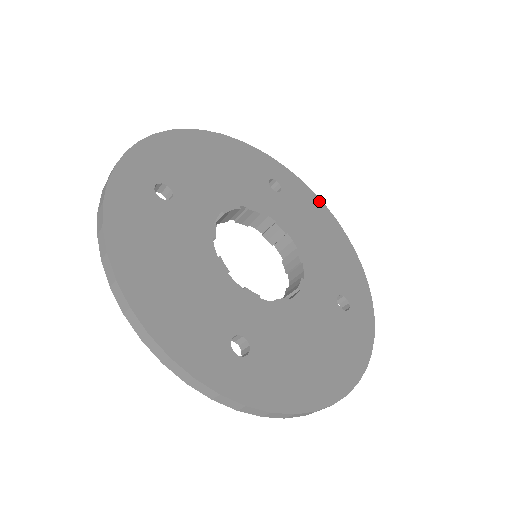
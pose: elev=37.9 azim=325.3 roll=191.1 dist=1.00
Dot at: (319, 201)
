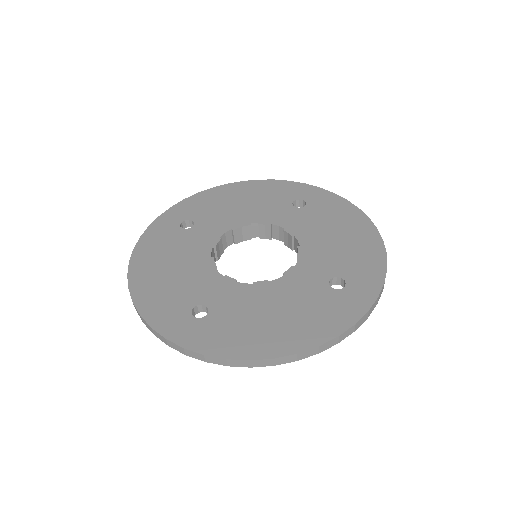
Dot at: (351, 206)
